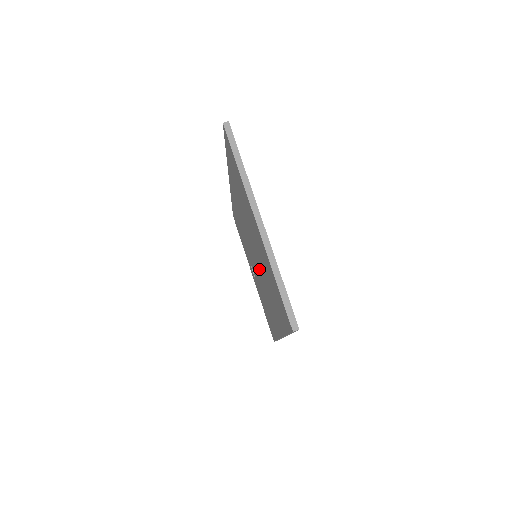
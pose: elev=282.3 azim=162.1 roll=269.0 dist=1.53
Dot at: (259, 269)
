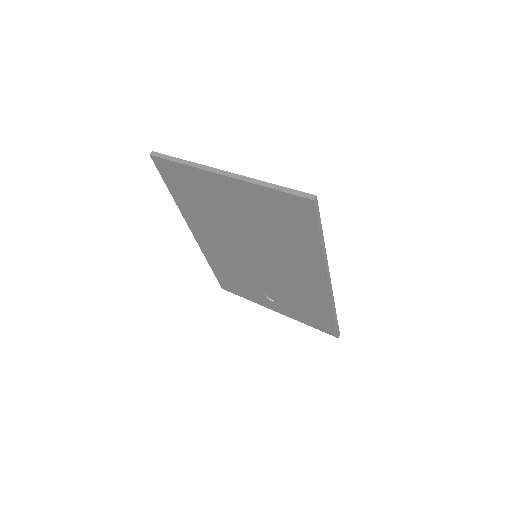
Dot at: (265, 254)
